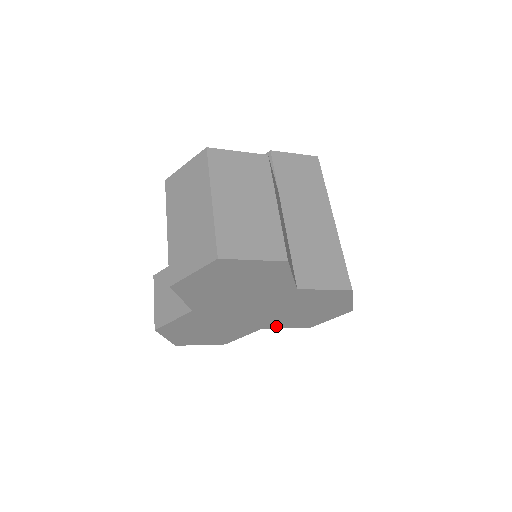
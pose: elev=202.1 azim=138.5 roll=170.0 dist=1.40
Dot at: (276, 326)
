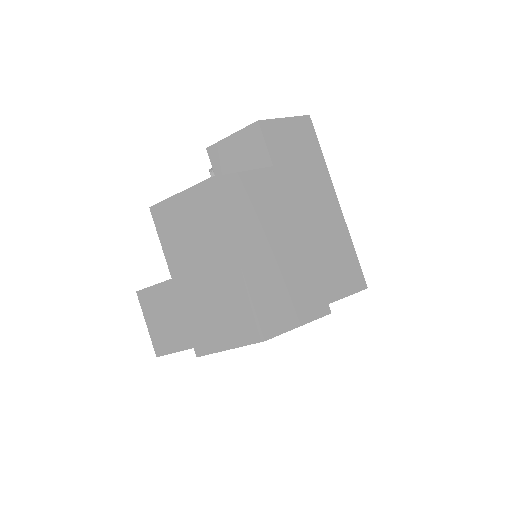
Dot at: occluded
